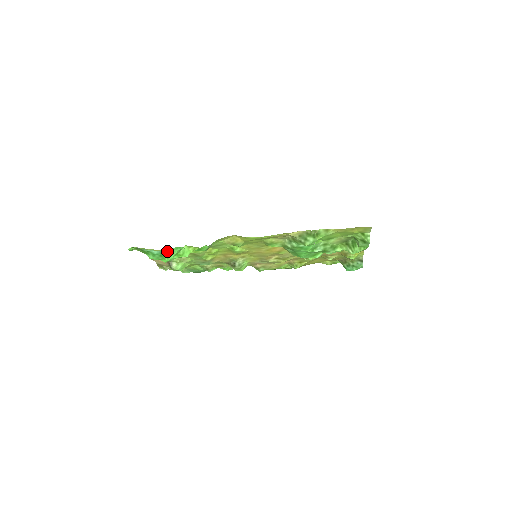
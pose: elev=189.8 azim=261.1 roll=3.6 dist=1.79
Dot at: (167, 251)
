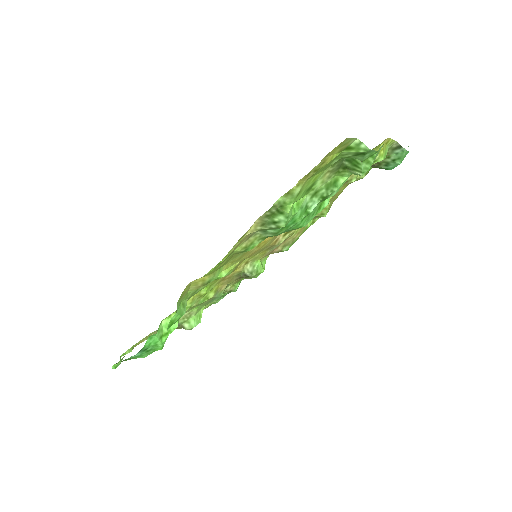
Dot at: (145, 347)
